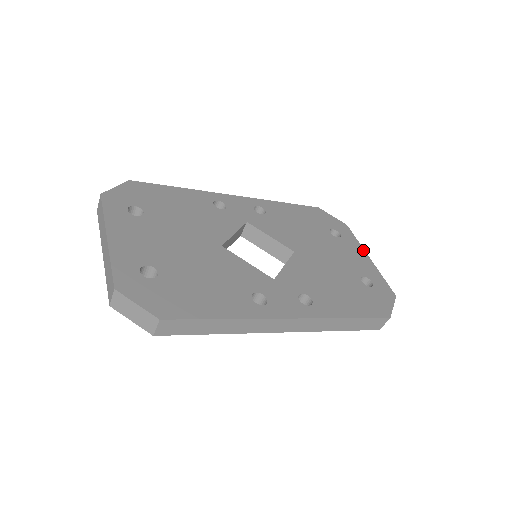
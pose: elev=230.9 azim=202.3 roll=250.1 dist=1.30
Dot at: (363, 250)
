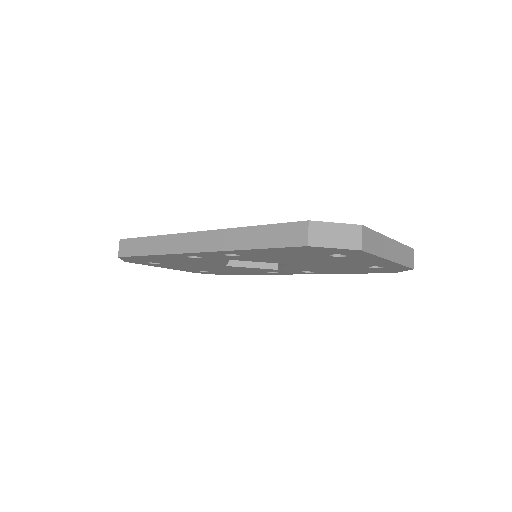
Dot at: (394, 241)
